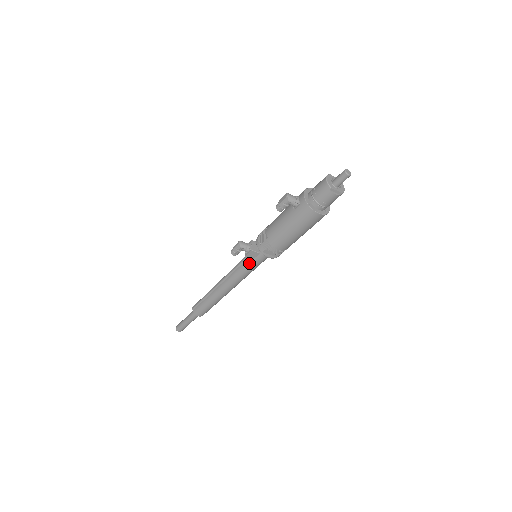
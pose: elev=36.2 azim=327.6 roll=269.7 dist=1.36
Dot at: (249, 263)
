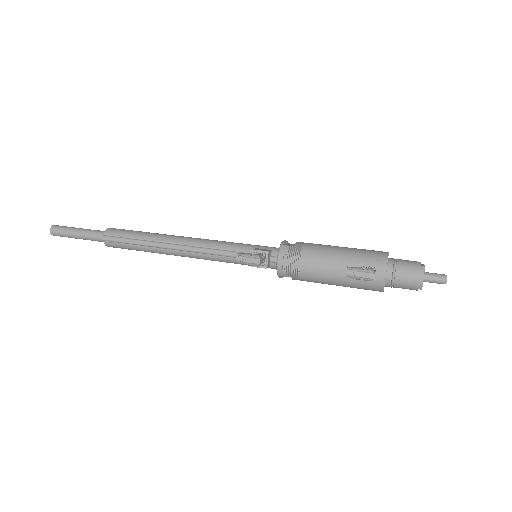
Dot at: occluded
